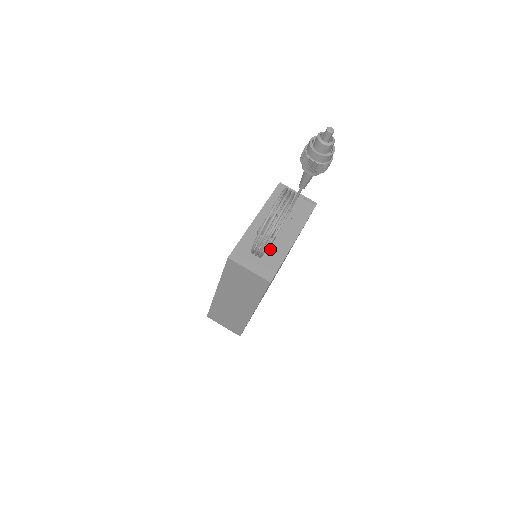
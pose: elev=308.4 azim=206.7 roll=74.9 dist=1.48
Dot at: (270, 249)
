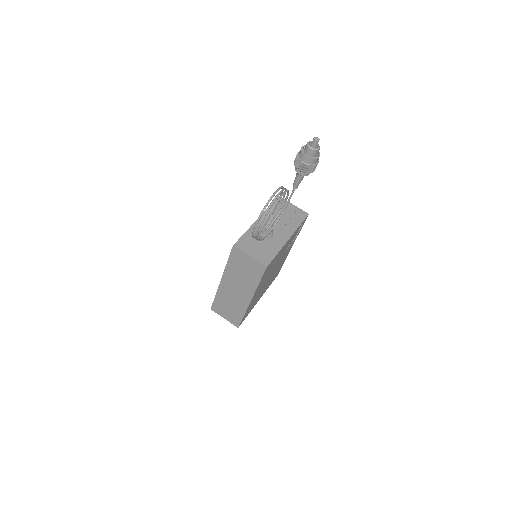
Dot at: (268, 243)
